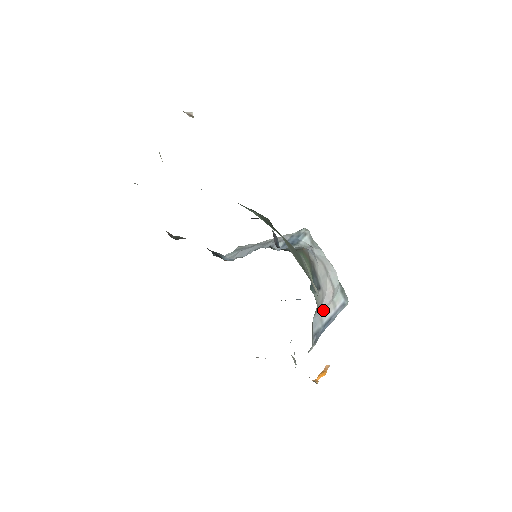
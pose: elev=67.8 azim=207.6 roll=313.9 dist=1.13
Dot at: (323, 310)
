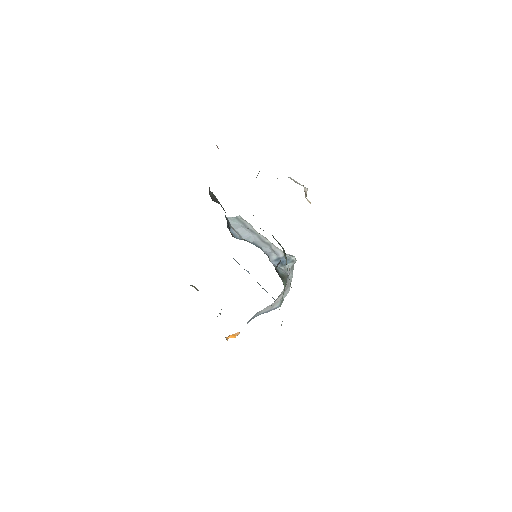
Dot at: (265, 308)
